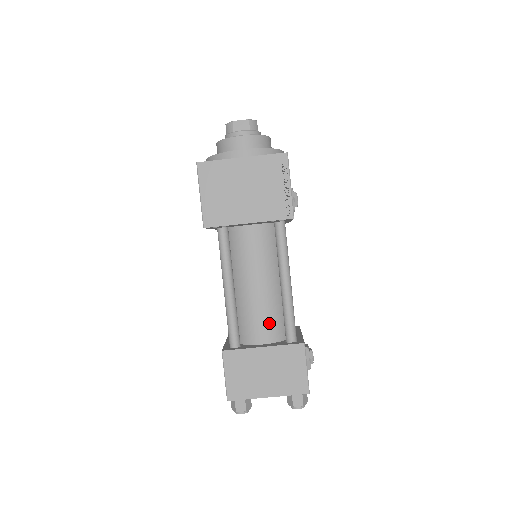
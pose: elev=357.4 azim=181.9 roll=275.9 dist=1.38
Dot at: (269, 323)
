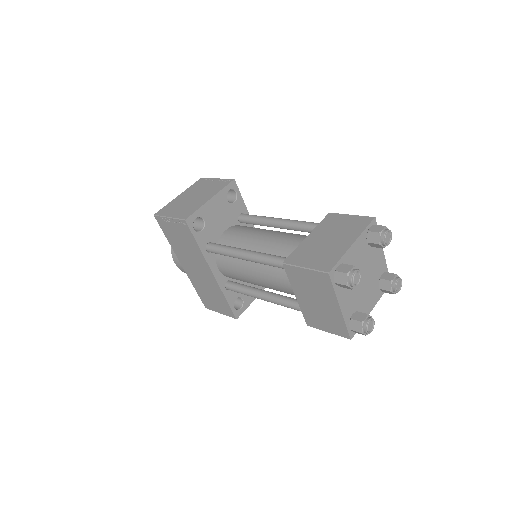
Dot at: (298, 238)
